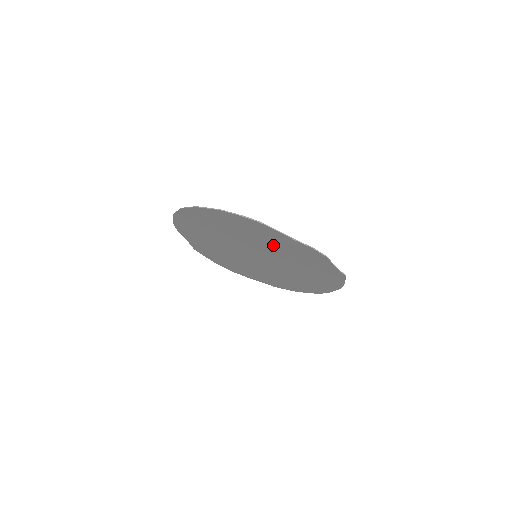
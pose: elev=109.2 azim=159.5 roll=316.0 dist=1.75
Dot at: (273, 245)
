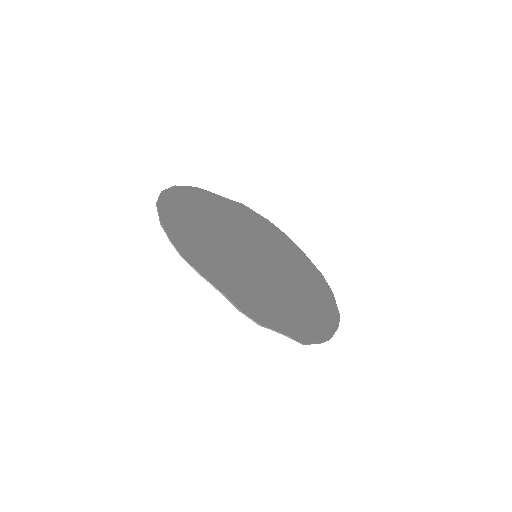
Dot at: (232, 272)
